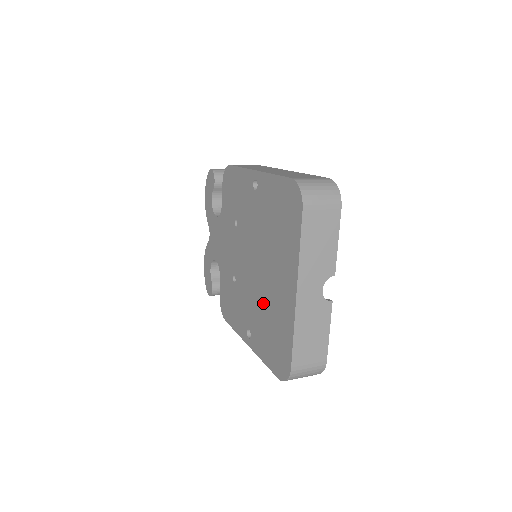
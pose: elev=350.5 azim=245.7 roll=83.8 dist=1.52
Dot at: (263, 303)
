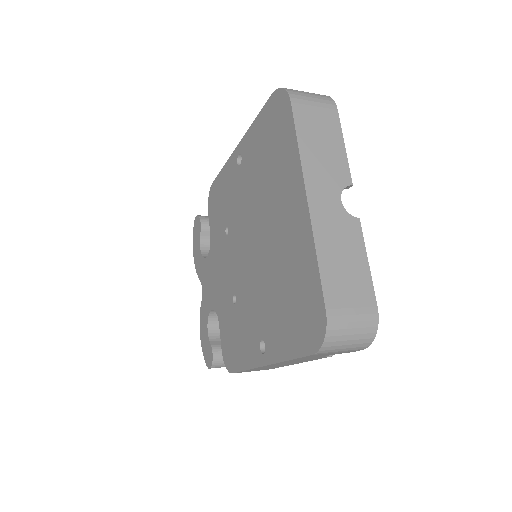
Dot at: (271, 275)
